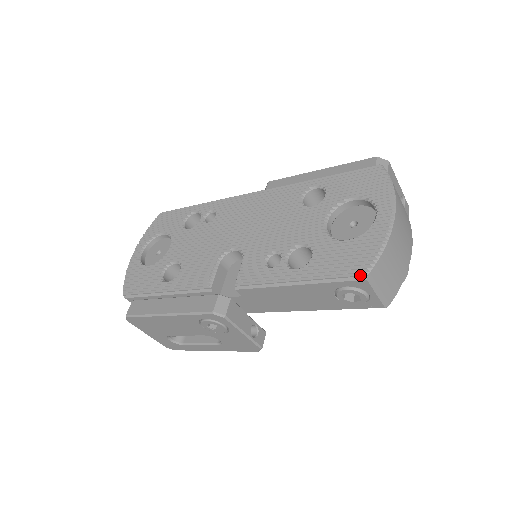
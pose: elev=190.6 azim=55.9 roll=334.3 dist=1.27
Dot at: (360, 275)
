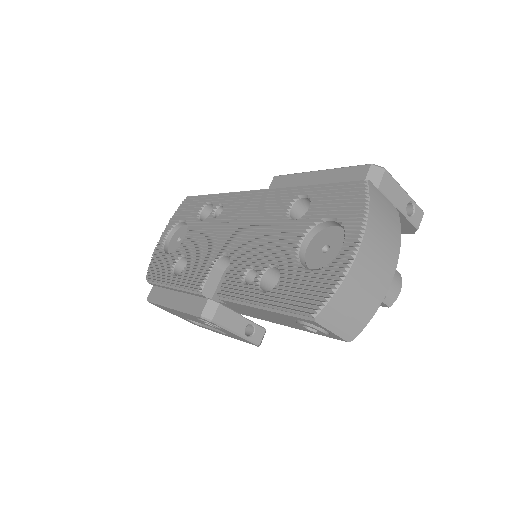
Dot at: (308, 316)
